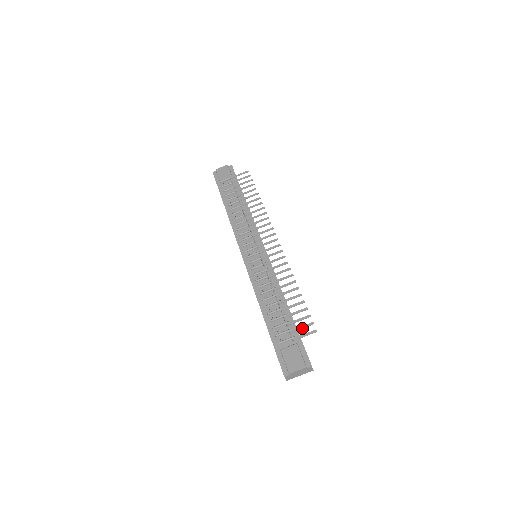
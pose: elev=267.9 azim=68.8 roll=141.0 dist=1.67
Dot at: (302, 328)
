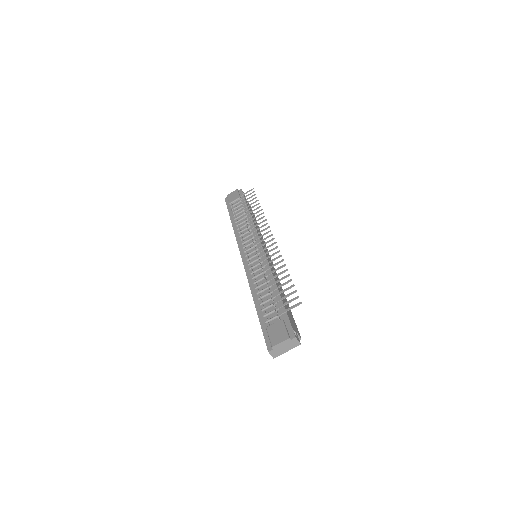
Dot at: (287, 303)
